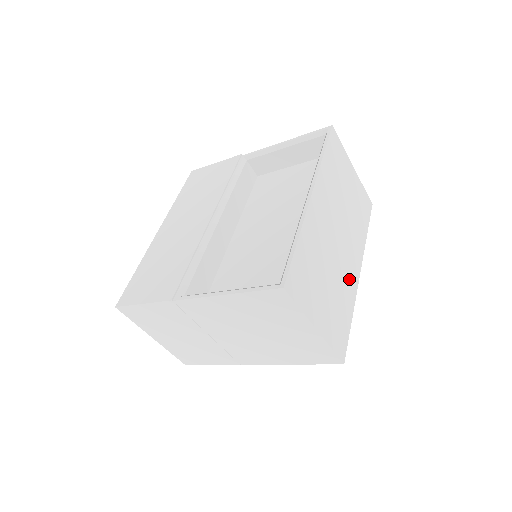
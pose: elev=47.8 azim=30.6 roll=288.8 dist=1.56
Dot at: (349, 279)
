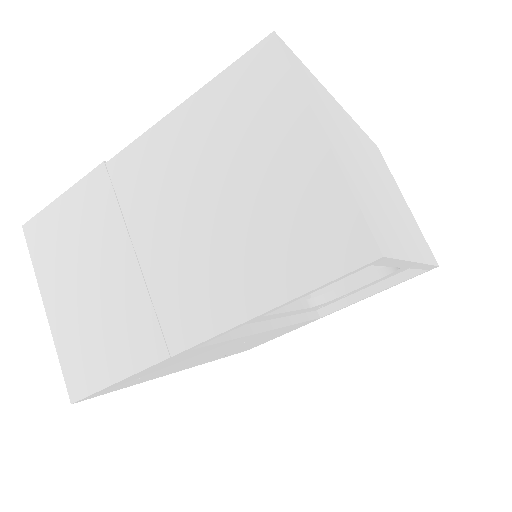
Dot at: (398, 230)
